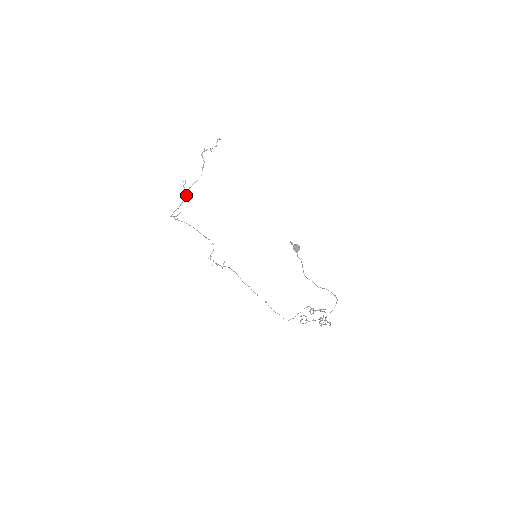
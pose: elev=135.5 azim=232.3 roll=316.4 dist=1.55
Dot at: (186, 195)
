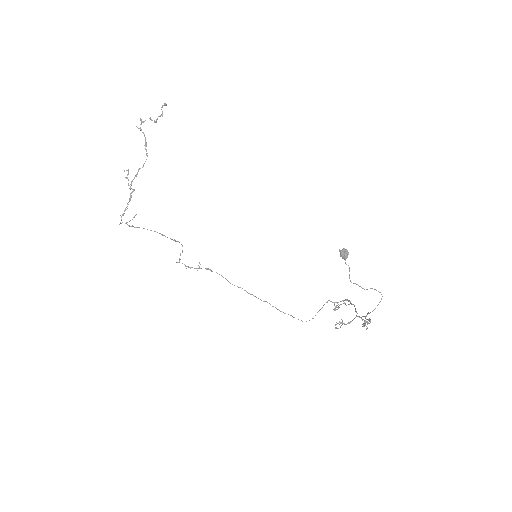
Dot at: (132, 189)
